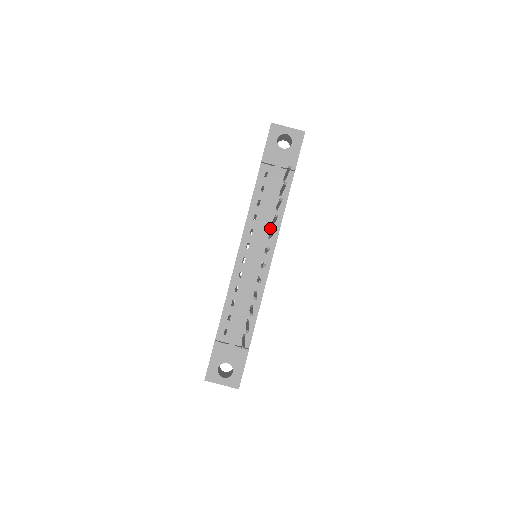
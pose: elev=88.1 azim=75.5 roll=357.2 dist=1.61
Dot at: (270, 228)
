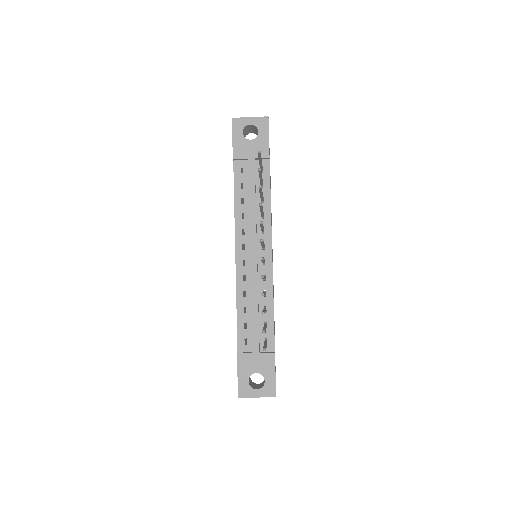
Dot at: occluded
